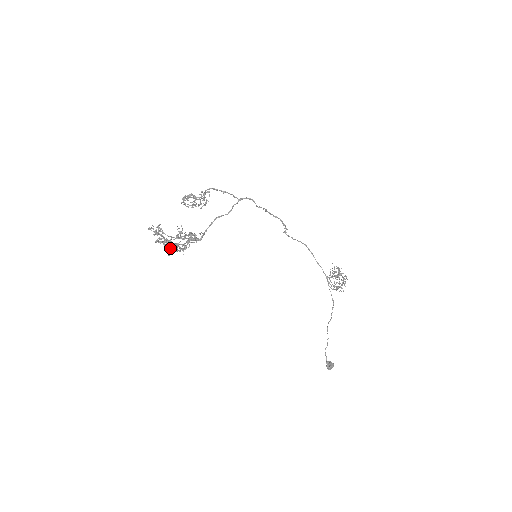
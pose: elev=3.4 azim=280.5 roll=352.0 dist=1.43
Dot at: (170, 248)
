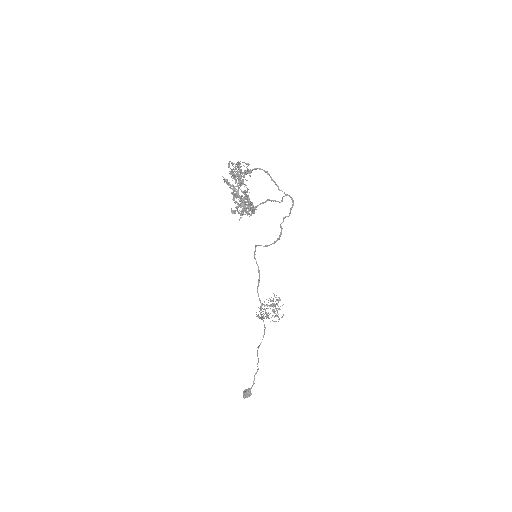
Dot at: occluded
